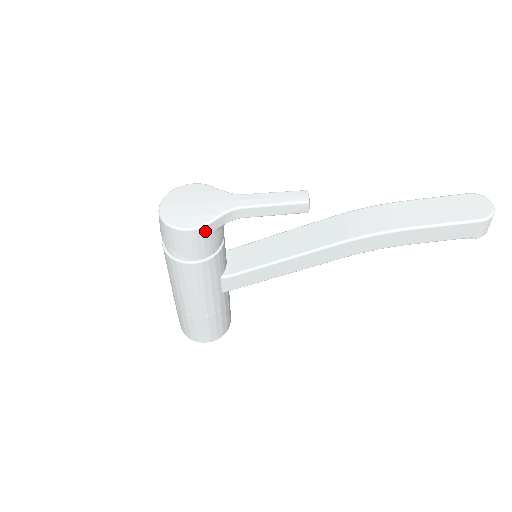
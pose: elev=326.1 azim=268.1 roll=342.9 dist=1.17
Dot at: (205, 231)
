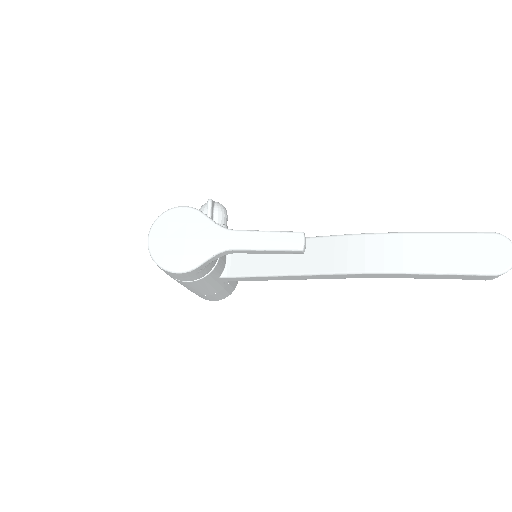
Dot at: (194, 271)
